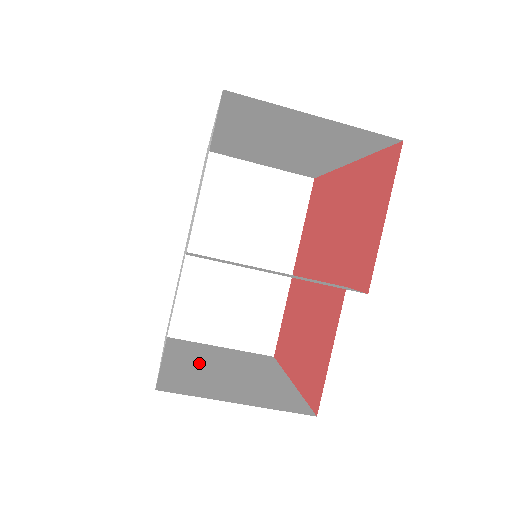
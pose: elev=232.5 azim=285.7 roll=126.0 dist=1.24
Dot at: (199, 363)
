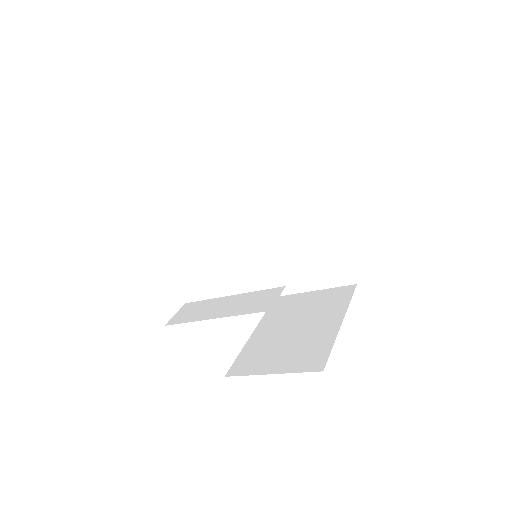
Dot at: (277, 328)
